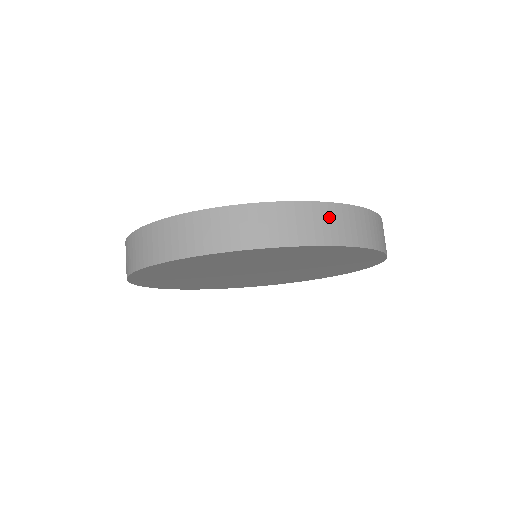
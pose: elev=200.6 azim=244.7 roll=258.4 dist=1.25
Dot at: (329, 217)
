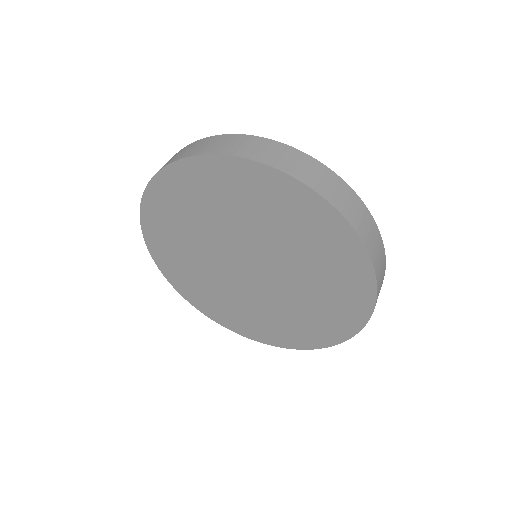
Dot at: (191, 147)
